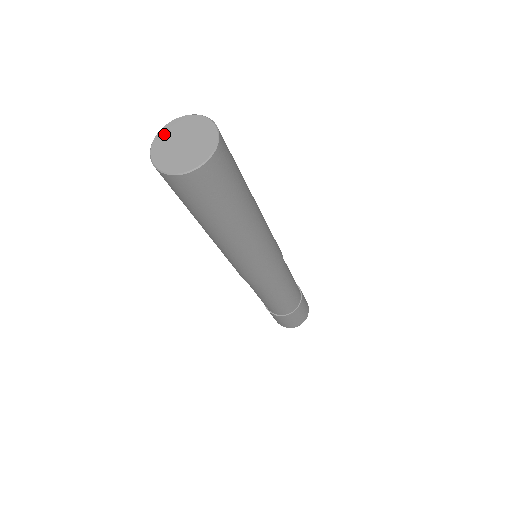
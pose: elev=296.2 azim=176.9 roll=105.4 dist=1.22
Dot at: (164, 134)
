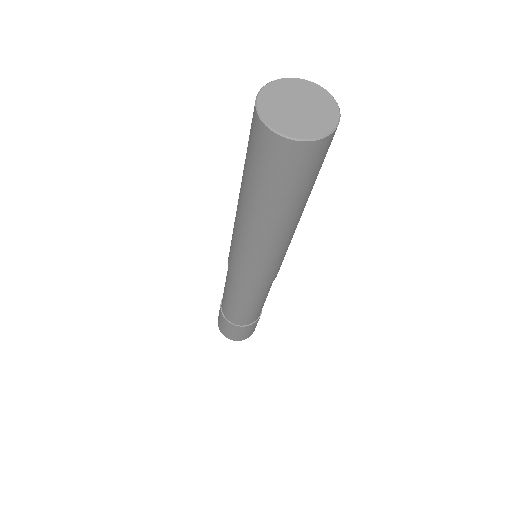
Dot at: (266, 101)
